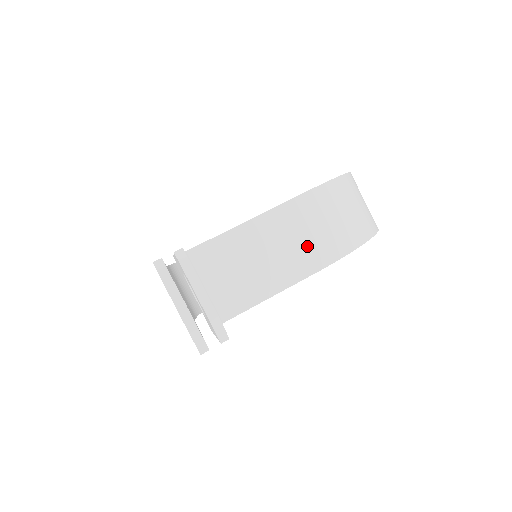
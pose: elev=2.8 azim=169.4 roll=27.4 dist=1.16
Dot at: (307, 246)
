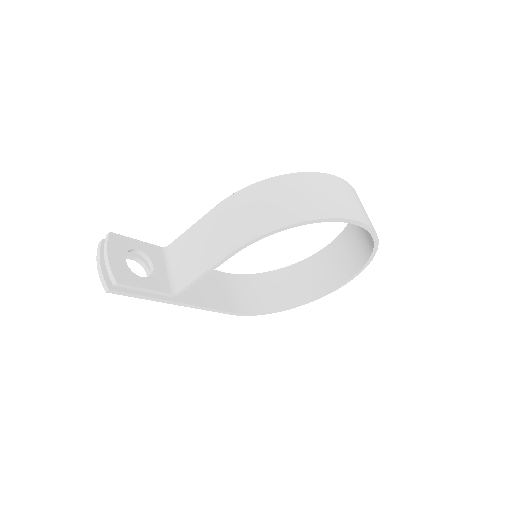
Dot at: (228, 233)
